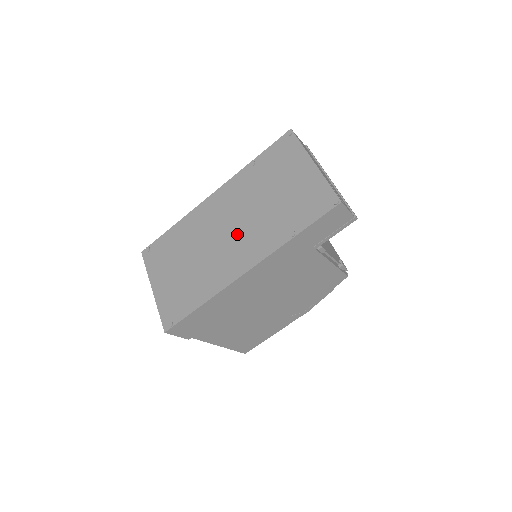
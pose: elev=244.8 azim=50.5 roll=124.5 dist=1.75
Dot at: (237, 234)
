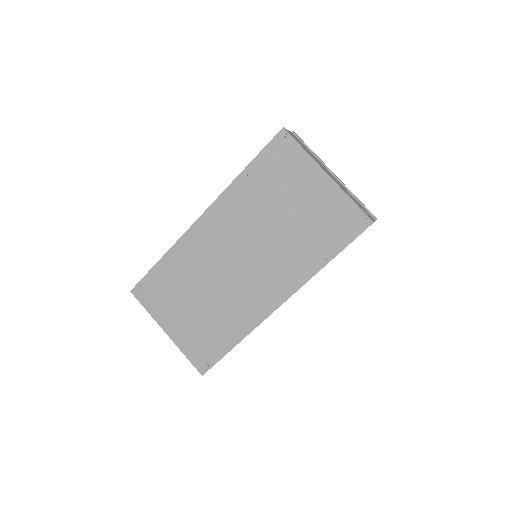
Dot at: (253, 264)
